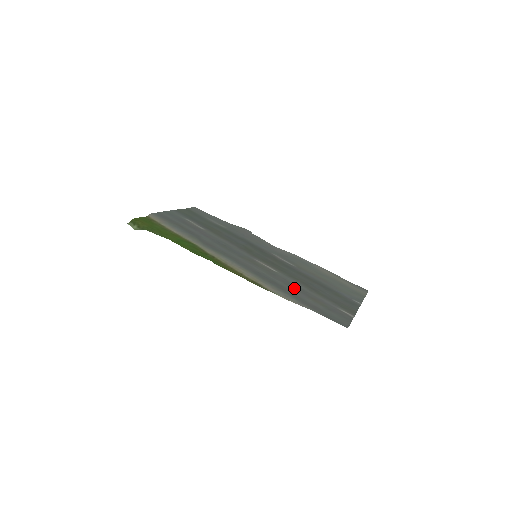
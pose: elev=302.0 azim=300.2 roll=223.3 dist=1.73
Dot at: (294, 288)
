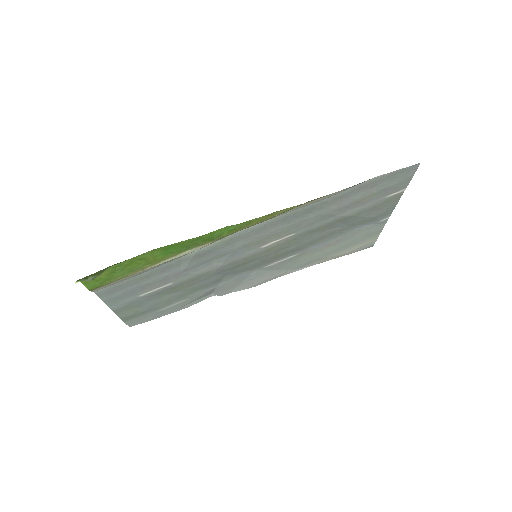
Dot at: (330, 212)
